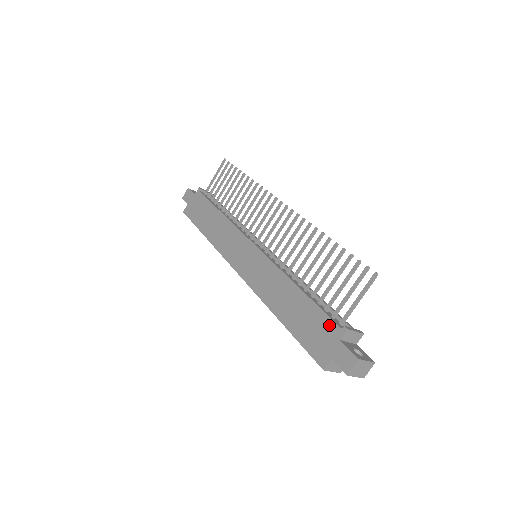
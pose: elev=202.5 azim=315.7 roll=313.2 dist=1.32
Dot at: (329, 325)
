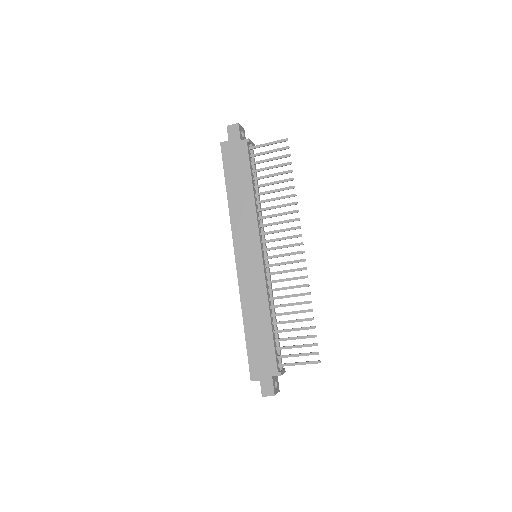
Dot at: (272, 363)
